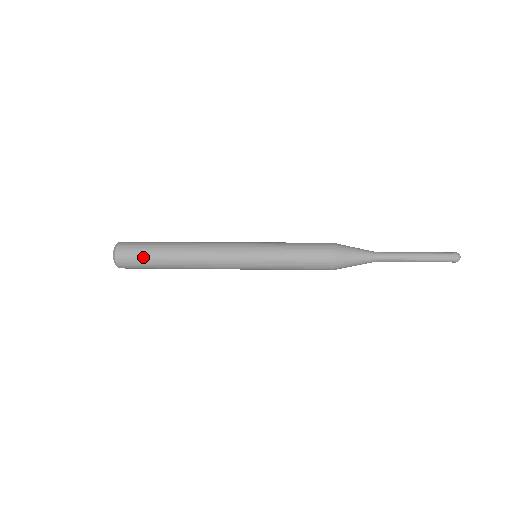
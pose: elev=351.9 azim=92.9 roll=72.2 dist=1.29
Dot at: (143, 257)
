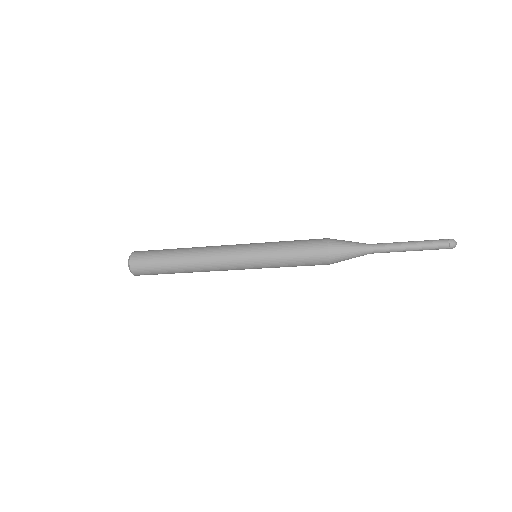
Dot at: (153, 257)
